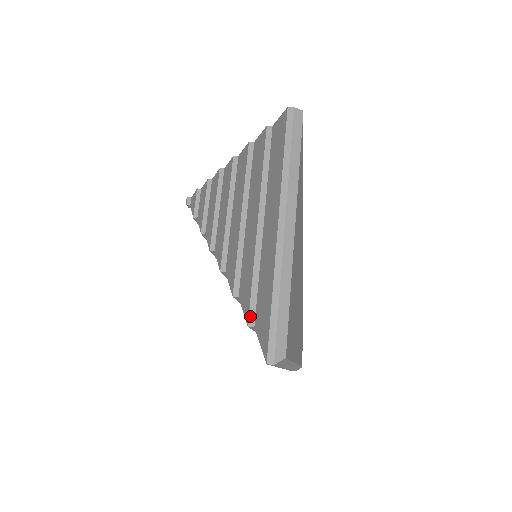
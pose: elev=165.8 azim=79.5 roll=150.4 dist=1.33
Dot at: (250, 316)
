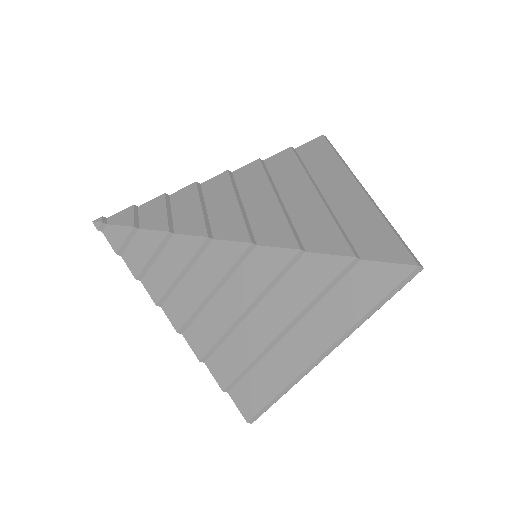
Dot at: (353, 250)
